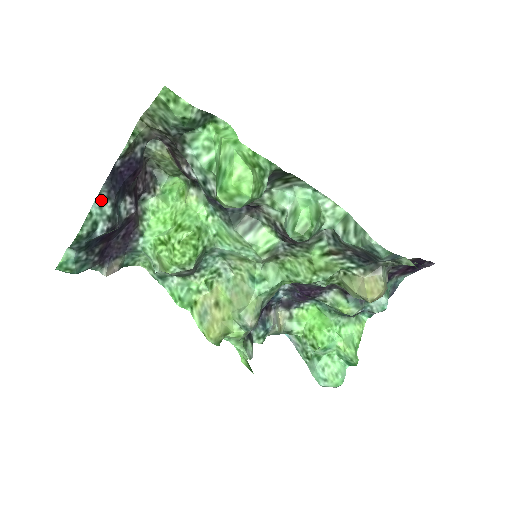
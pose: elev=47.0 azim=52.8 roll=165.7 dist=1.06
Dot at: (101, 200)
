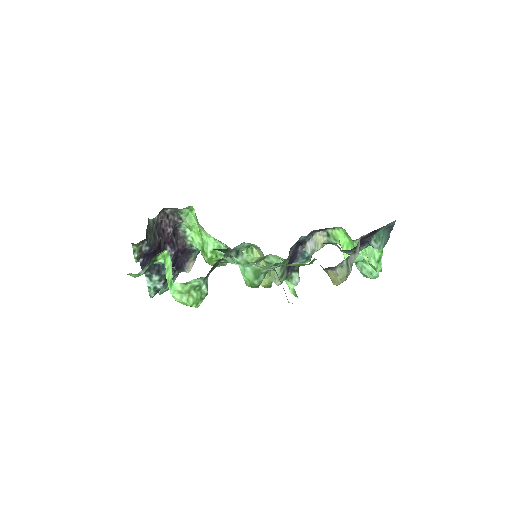
Dot at: (149, 277)
